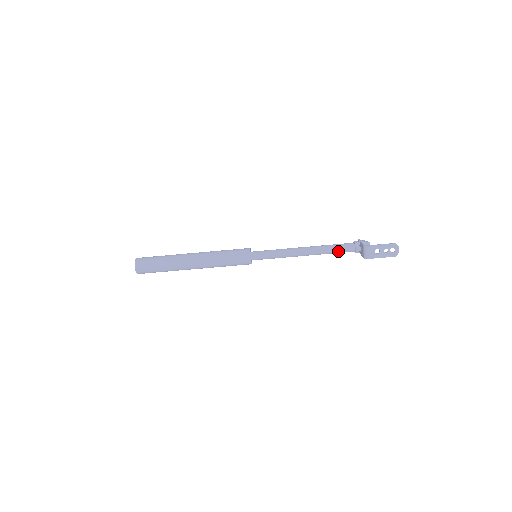
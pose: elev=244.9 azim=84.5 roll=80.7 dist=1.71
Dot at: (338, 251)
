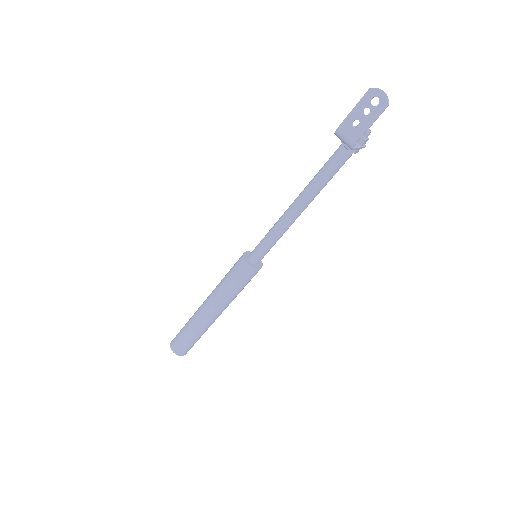
Dot at: (330, 171)
